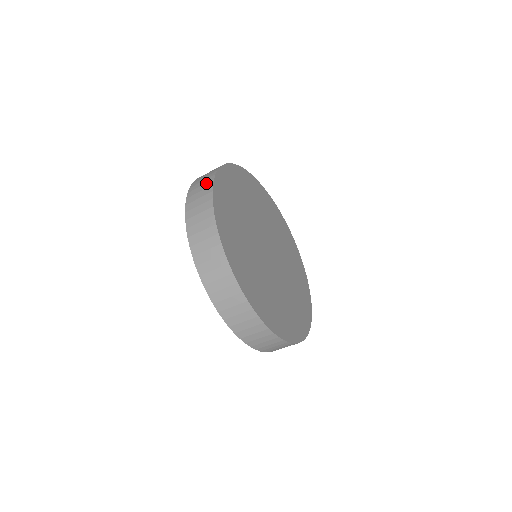
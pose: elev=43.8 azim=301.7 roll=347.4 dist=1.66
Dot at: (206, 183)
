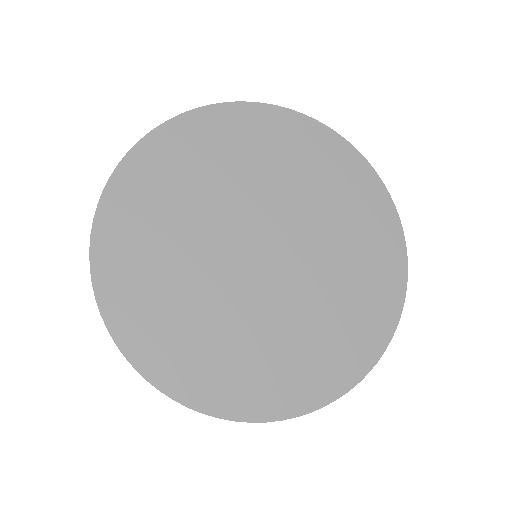
Dot at: occluded
